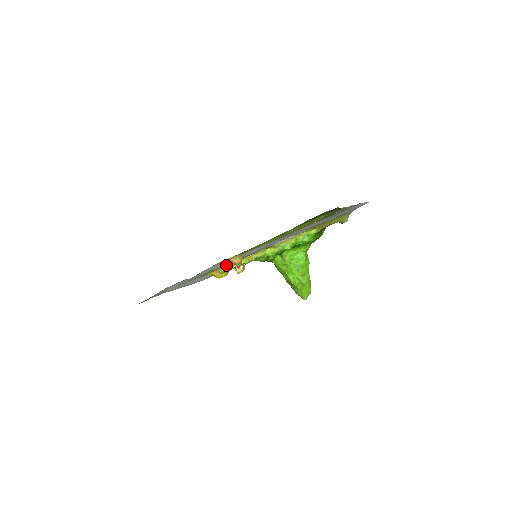
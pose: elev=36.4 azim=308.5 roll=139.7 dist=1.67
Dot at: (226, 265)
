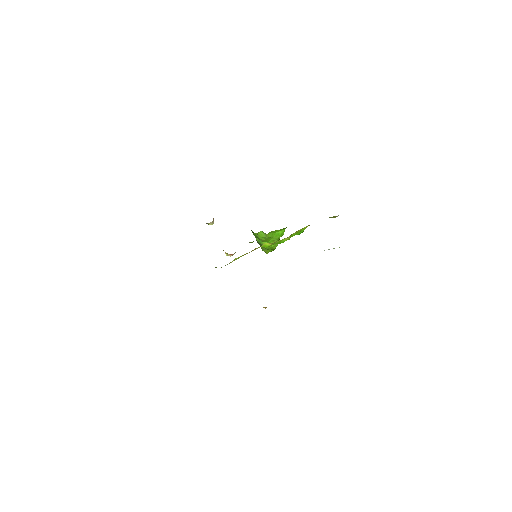
Dot at: (227, 264)
